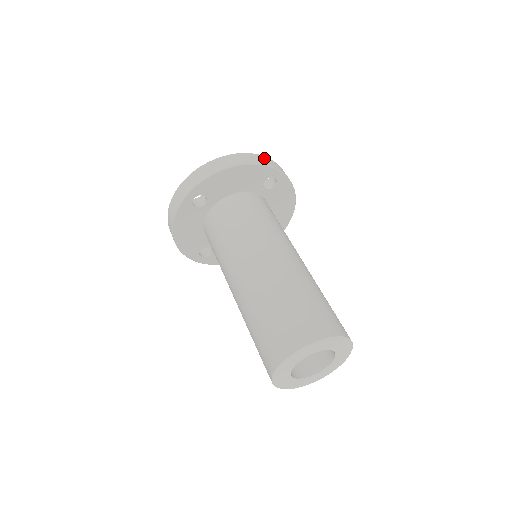
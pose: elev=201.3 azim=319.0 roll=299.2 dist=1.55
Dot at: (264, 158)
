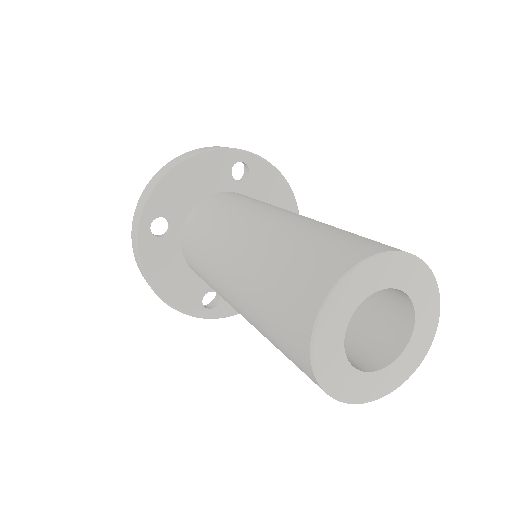
Dot at: occluded
